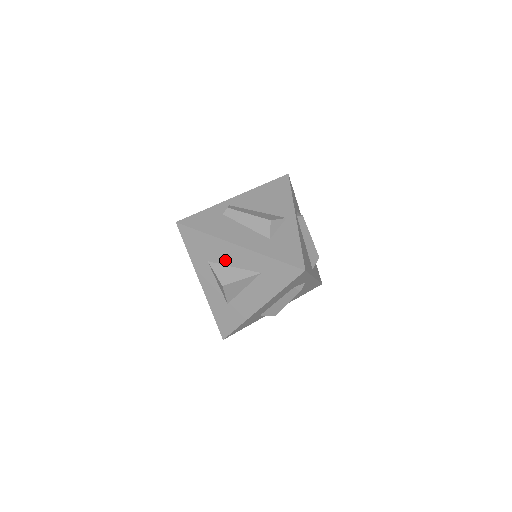
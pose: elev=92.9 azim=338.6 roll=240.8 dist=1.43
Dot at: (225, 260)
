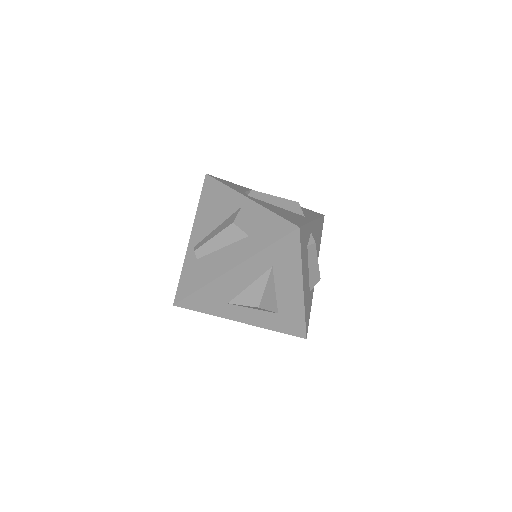
Dot at: (238, 288)
